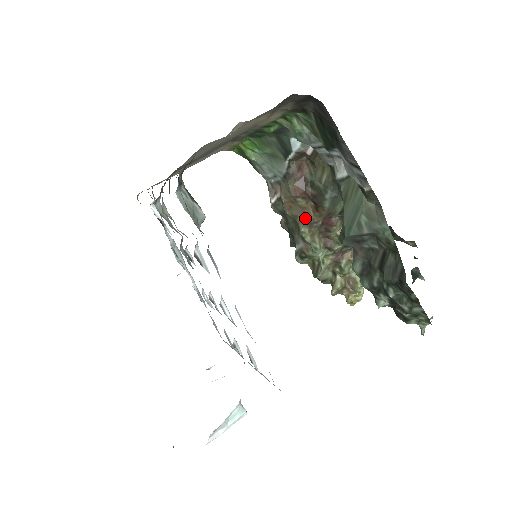
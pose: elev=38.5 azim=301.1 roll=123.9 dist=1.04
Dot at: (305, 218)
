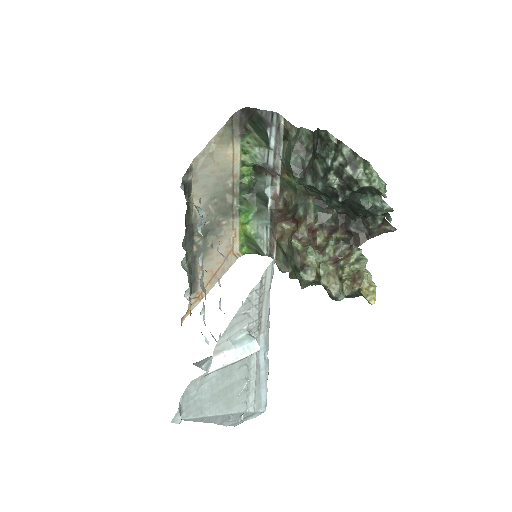
Dot at: (292, 234)
